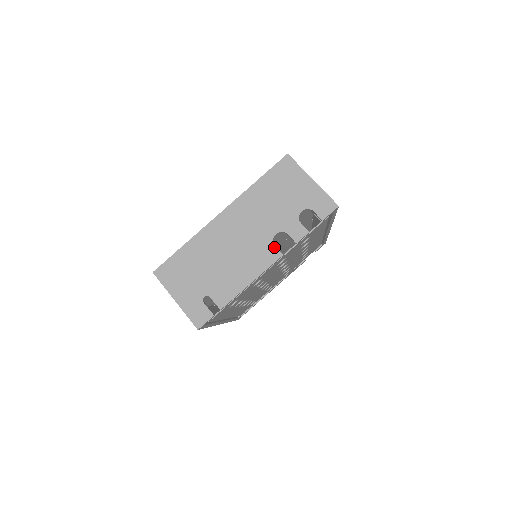
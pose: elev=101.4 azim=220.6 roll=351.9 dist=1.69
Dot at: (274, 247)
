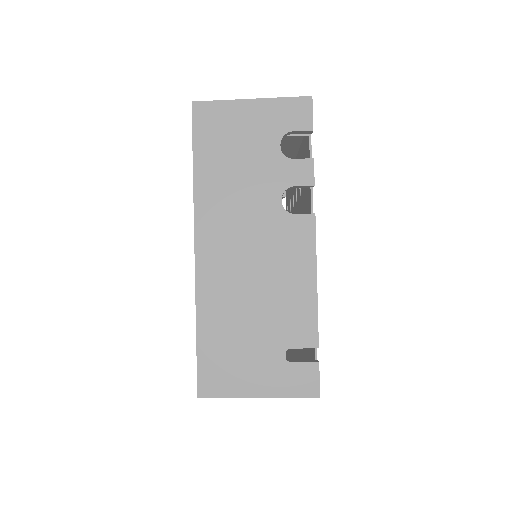
Dot at: (296, 217)
